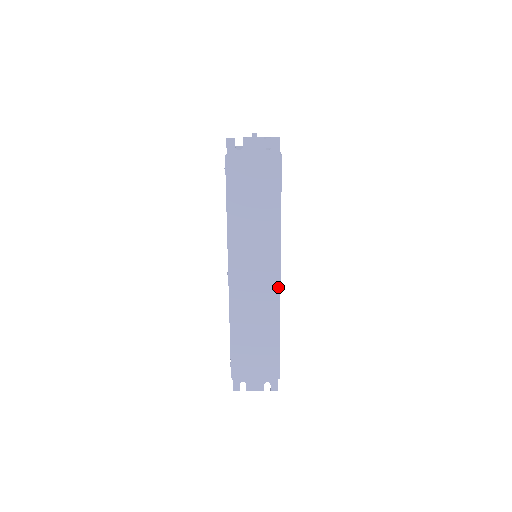
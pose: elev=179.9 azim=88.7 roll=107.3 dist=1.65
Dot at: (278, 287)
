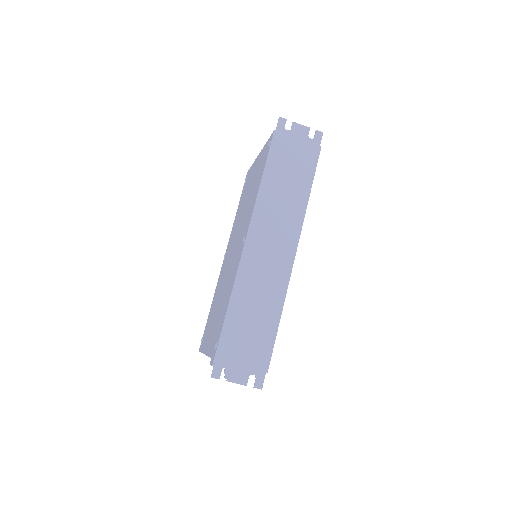
Dot at: (291, 265)
